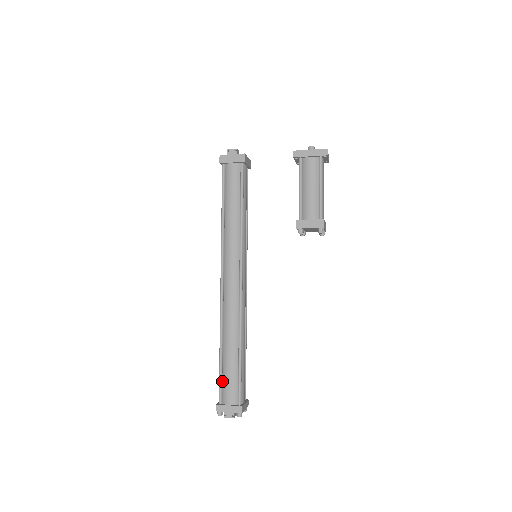
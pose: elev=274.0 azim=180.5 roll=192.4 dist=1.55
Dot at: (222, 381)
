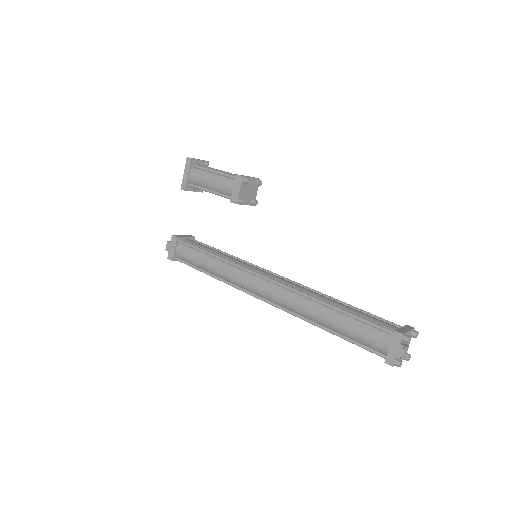
Dot at: (362, 344)
